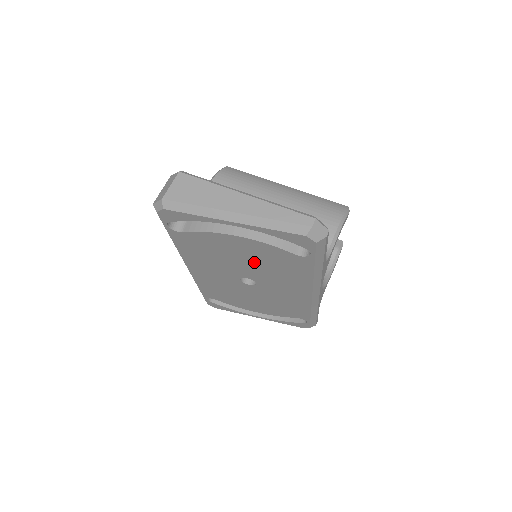
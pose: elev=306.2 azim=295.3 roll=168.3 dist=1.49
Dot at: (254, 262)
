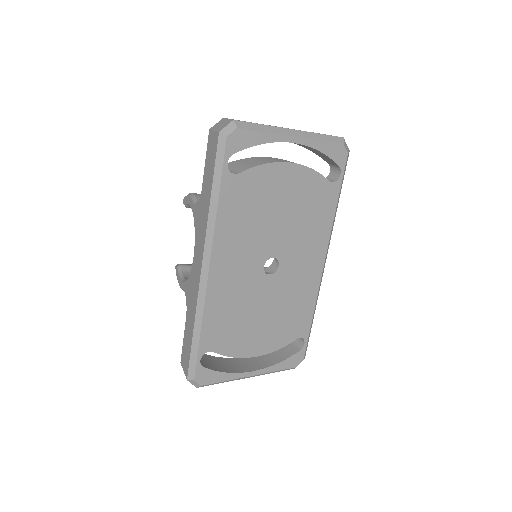
Dot at: (290, 213)
